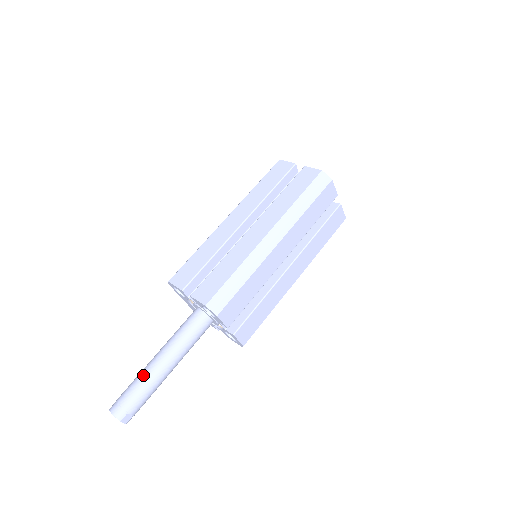
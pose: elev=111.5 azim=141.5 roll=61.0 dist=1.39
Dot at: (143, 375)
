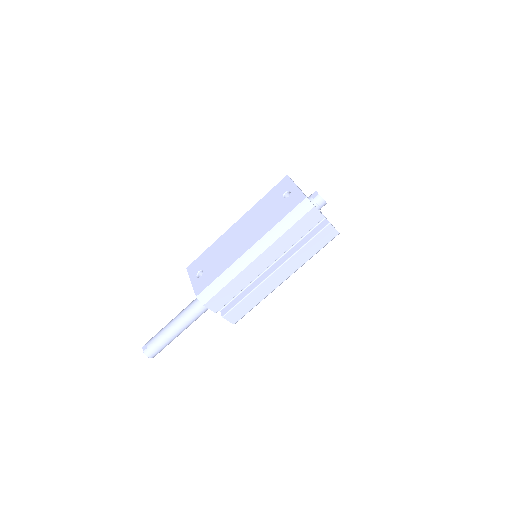
Dot at: (171, 339)
